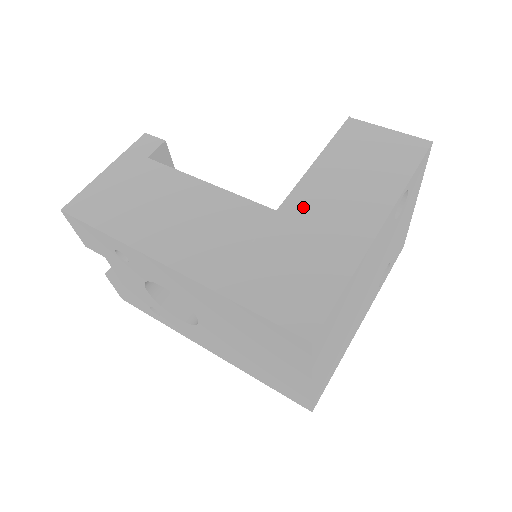
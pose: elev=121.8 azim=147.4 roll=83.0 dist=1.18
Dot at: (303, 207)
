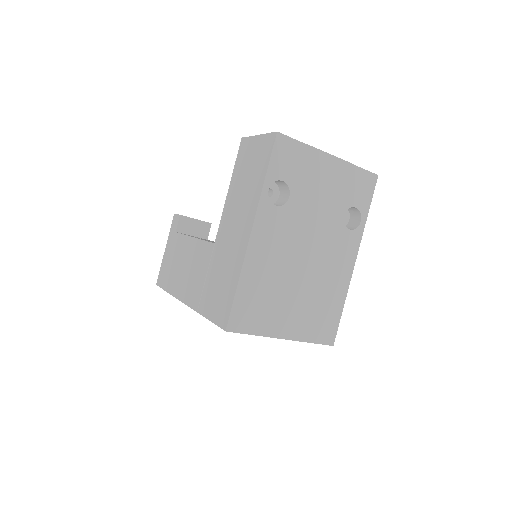
Dot at: (223, 234)
